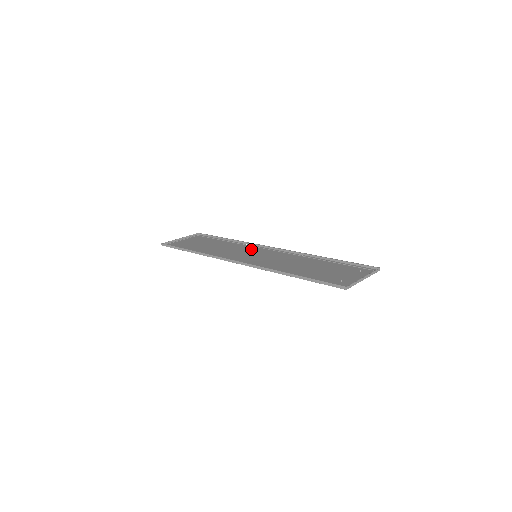
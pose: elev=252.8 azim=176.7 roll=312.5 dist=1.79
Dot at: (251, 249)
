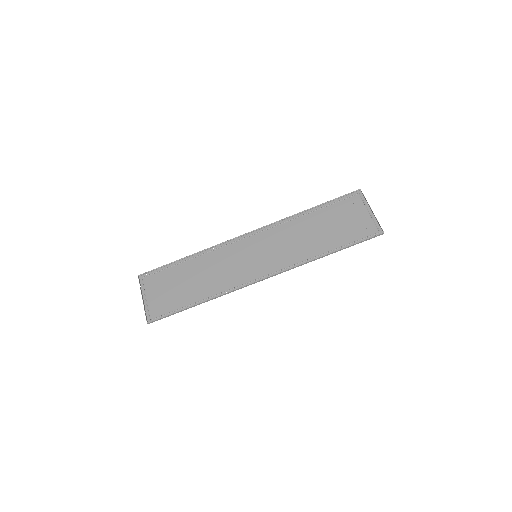
Dot at: (233, 251)
